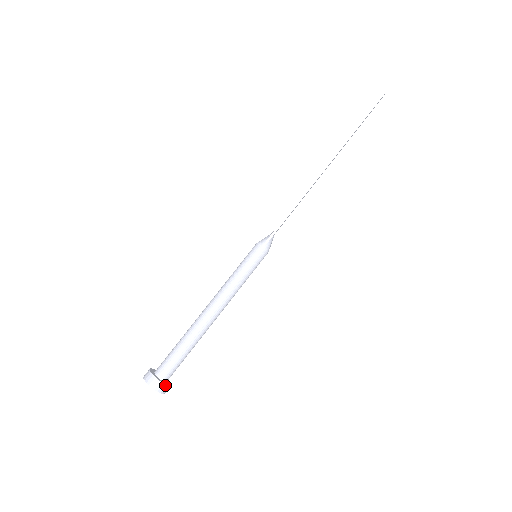
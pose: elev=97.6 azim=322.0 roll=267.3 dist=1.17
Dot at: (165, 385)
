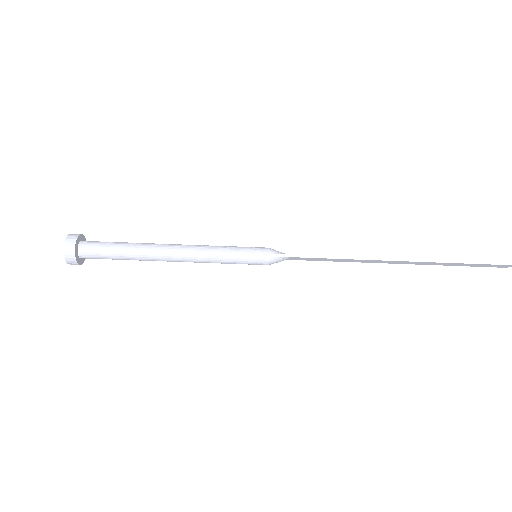
Dot at: (75, 257)
